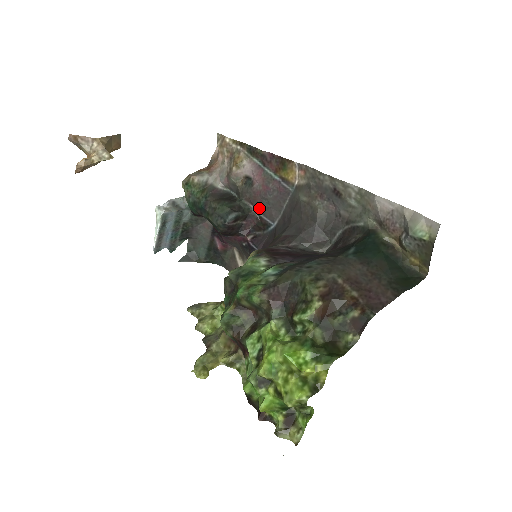
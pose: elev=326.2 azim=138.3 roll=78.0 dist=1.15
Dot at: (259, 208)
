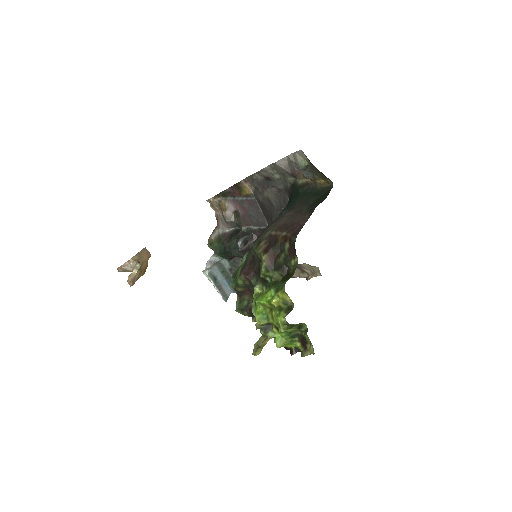
Dot at: (254, 224)
